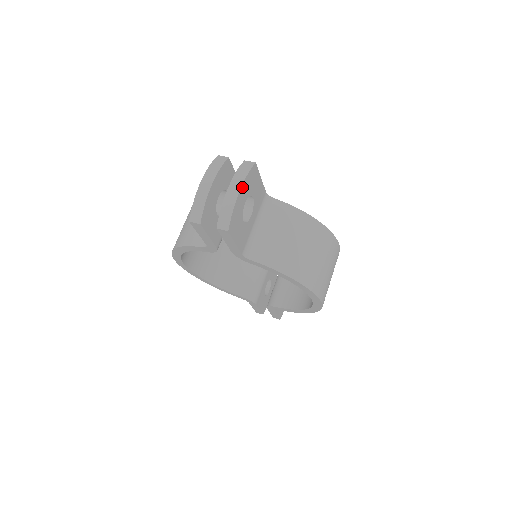
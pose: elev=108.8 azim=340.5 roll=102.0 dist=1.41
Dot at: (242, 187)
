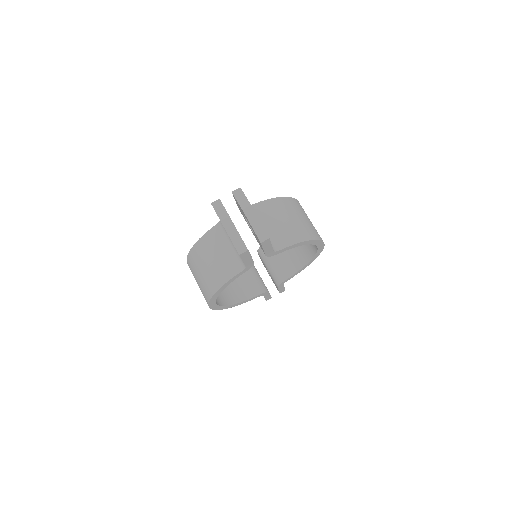
Dot at: (251, 207)
